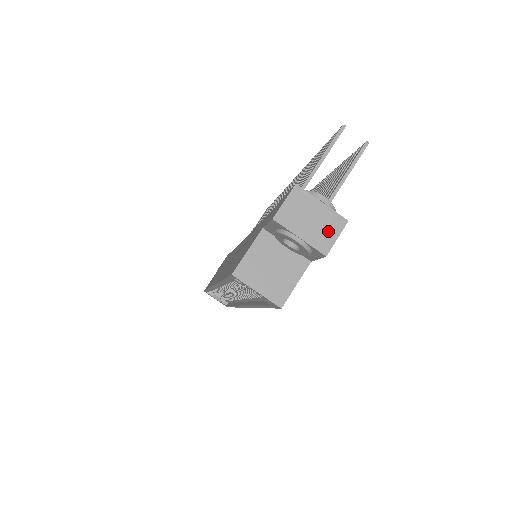
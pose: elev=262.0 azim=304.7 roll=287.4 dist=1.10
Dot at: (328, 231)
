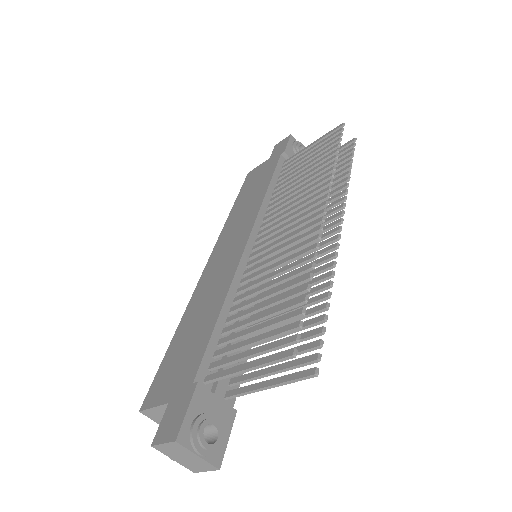
Dot at: (199, 466)
